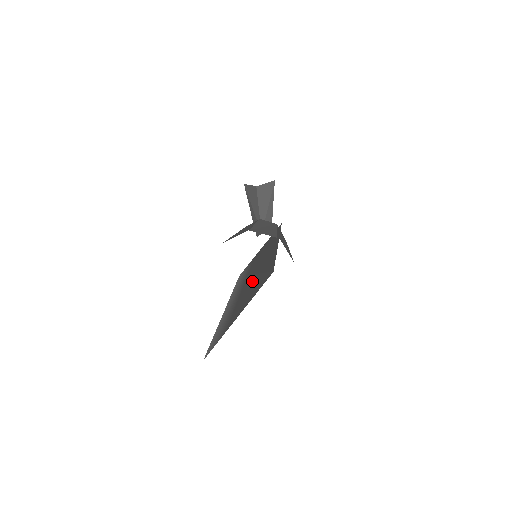
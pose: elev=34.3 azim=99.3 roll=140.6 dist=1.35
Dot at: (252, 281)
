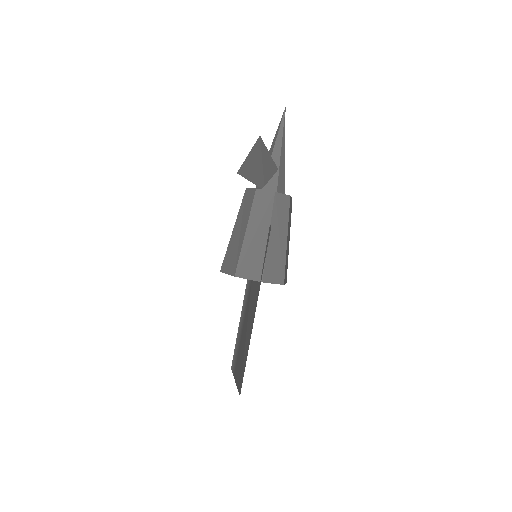
Dot at: (244, 334)
